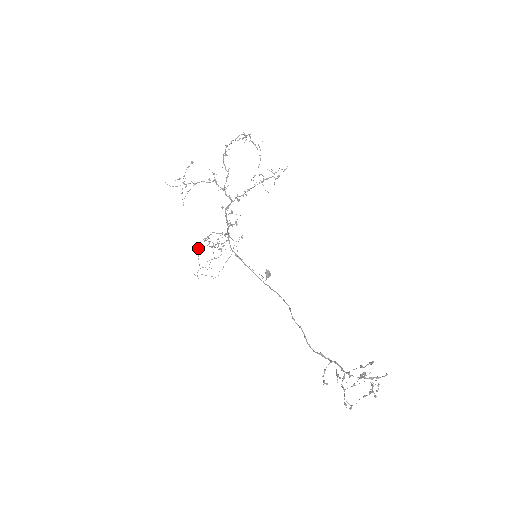
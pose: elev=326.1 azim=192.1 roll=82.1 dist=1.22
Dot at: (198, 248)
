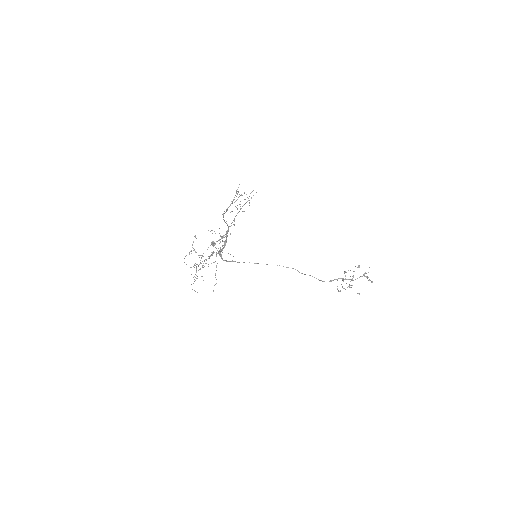
Dot at: occluded
